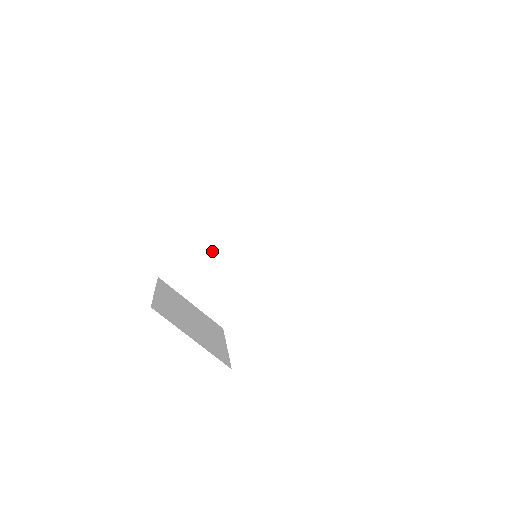
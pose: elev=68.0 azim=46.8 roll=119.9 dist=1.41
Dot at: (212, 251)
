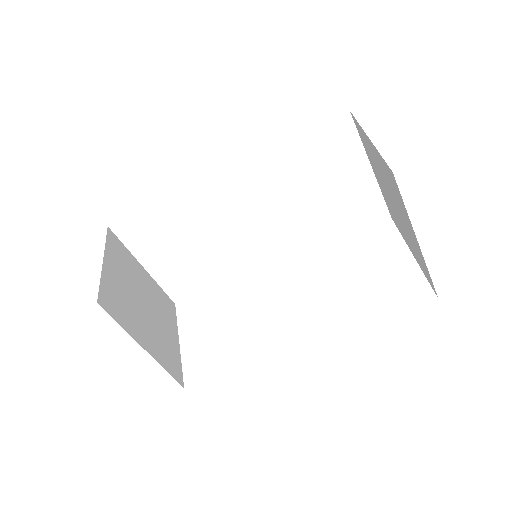
Dot at: (192, 217)
